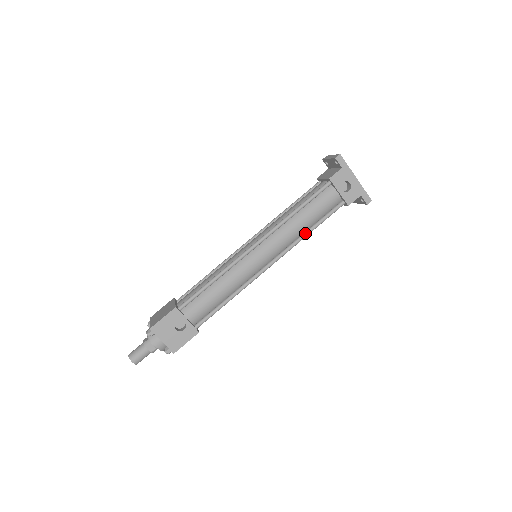
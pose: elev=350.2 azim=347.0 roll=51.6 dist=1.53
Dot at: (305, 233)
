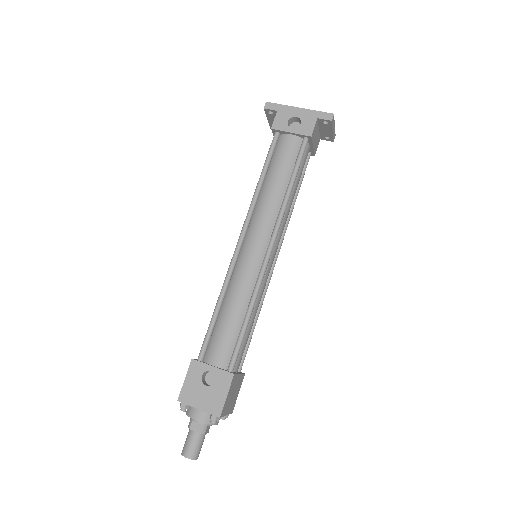
Dot at: (285, 194)
